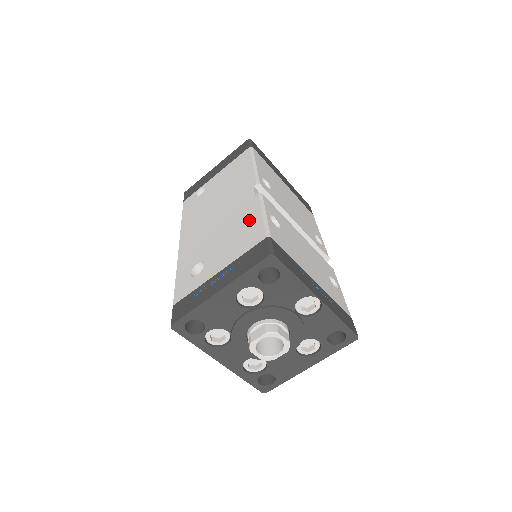
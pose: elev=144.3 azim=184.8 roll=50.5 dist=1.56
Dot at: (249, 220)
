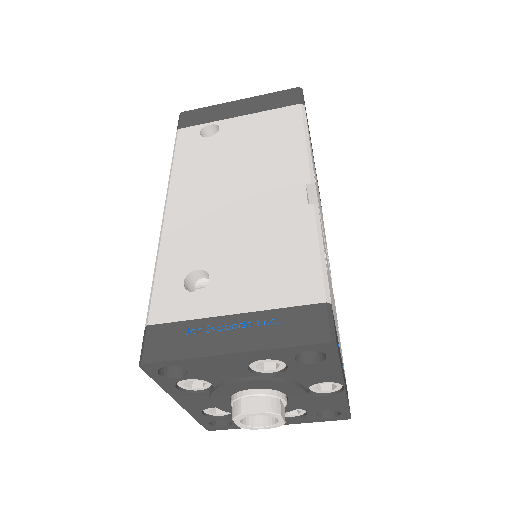
Dot at: (296, 246)
